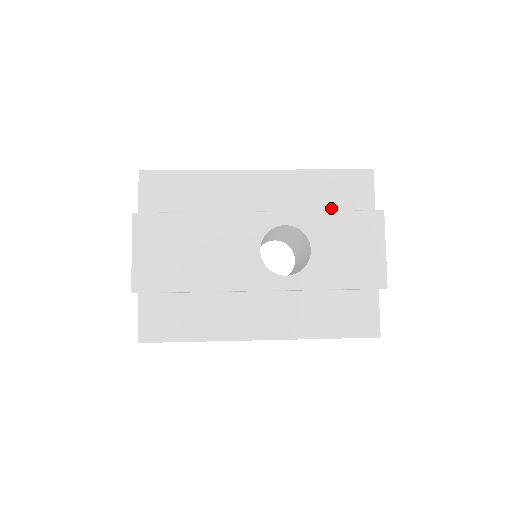
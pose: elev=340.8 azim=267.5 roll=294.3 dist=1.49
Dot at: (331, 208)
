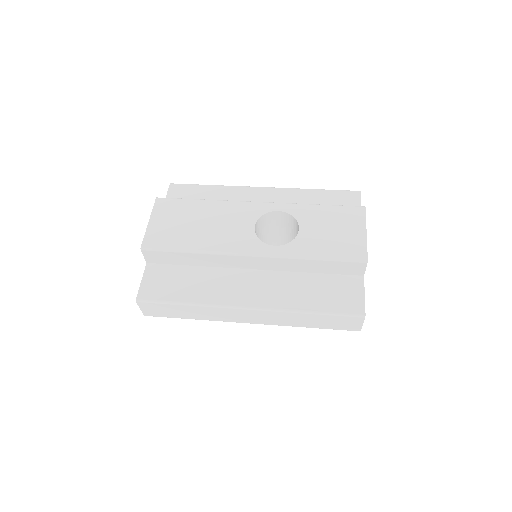
Dot at: occluded
